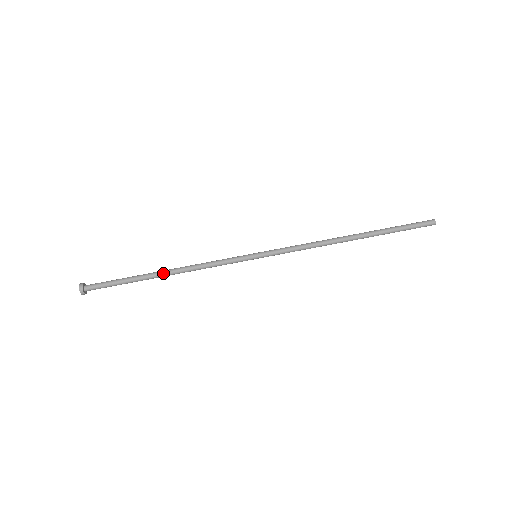
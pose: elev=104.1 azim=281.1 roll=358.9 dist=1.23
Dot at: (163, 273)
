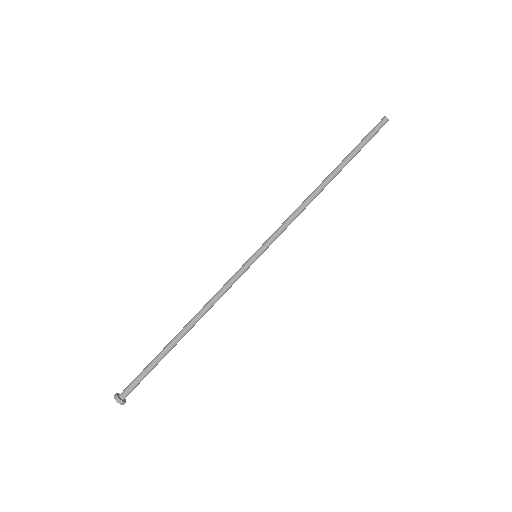
Dot at: (184, 331)
